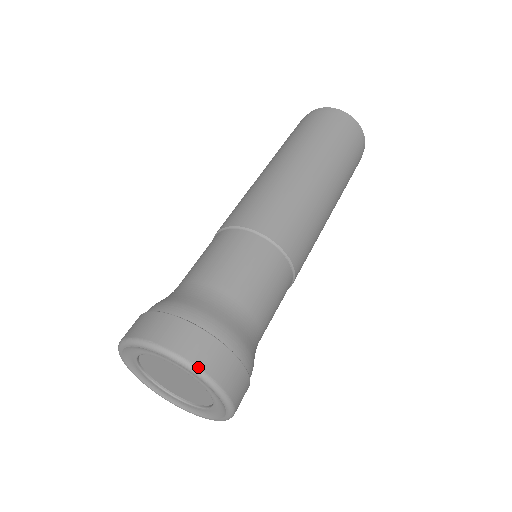
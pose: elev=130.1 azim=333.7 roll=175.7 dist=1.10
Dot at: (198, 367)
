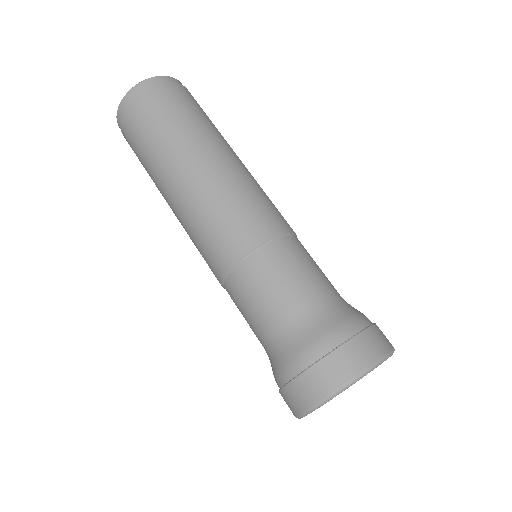
Dot at: occluded
